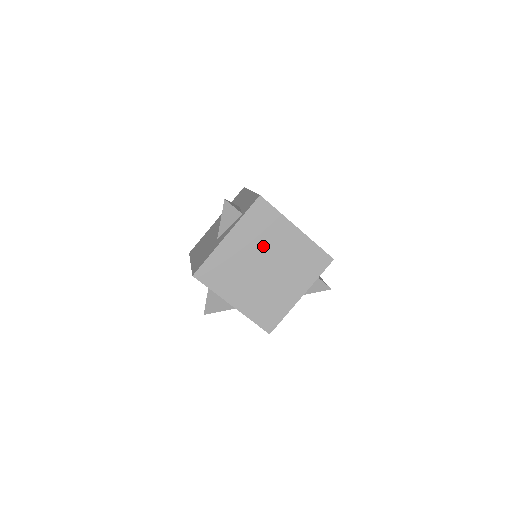
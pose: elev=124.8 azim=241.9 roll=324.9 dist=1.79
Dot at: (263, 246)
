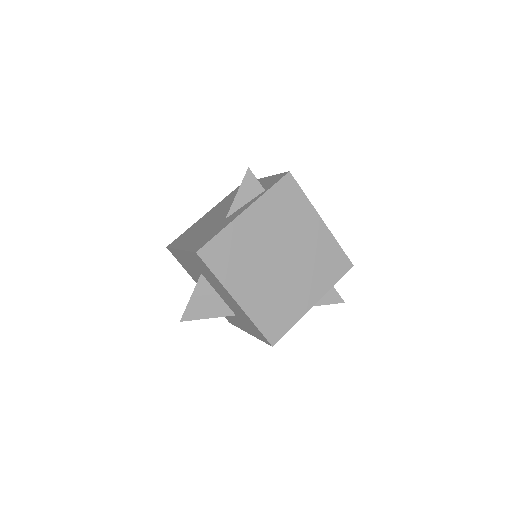
Dot at: (283, 233)
